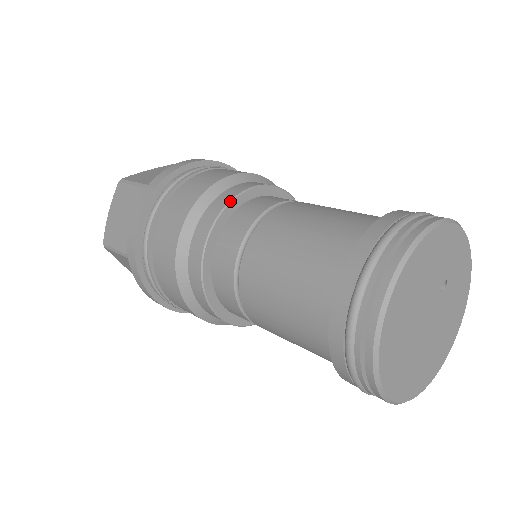
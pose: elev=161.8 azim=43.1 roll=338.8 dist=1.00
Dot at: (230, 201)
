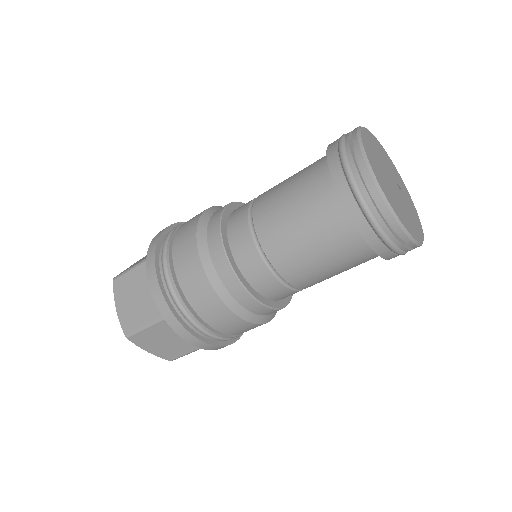
Dot at: occluded
